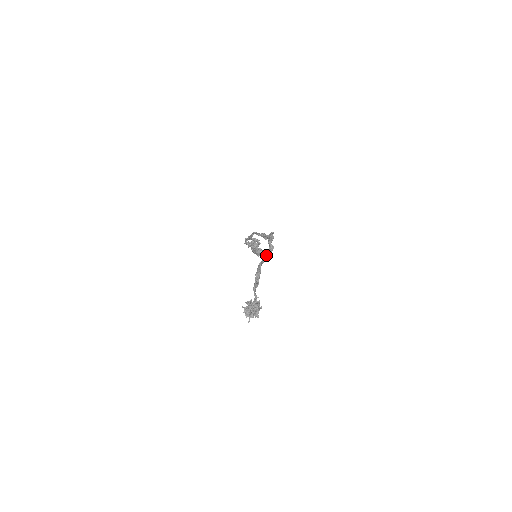
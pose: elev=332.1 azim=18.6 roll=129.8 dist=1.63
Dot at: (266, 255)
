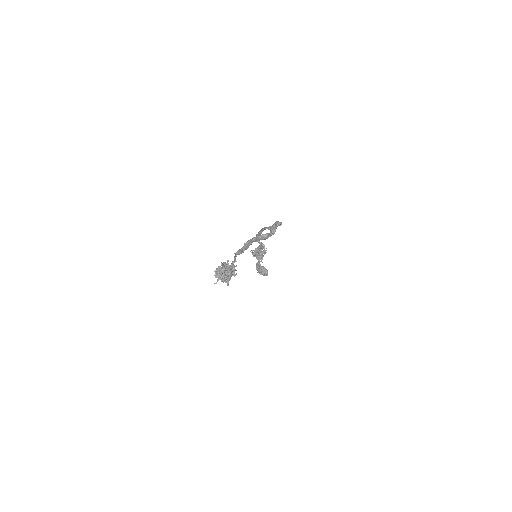
Dot at: (264, 234)
